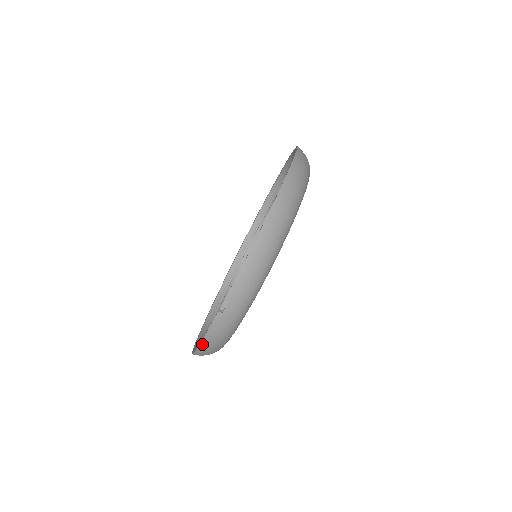
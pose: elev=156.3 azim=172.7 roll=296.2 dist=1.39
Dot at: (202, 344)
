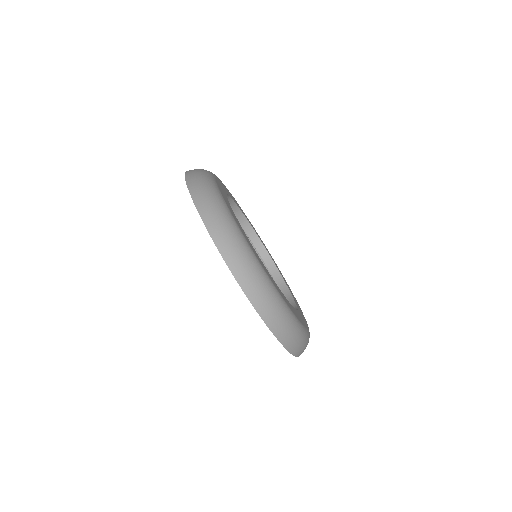
Dot at: occluded
